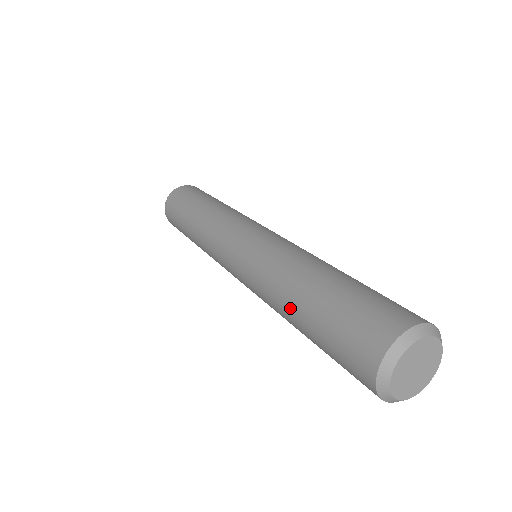
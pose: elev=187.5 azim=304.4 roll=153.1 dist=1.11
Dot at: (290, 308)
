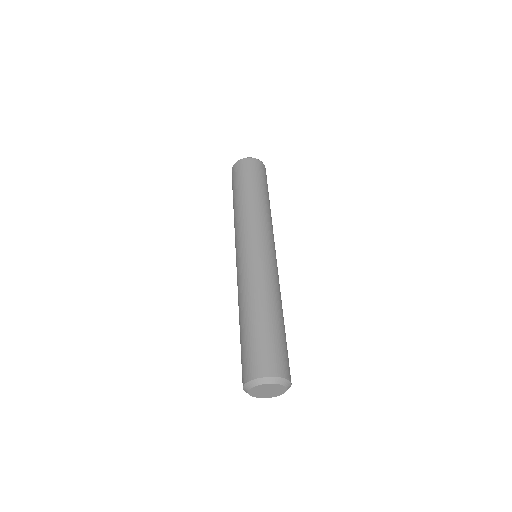
Dot at: (249, 309)
